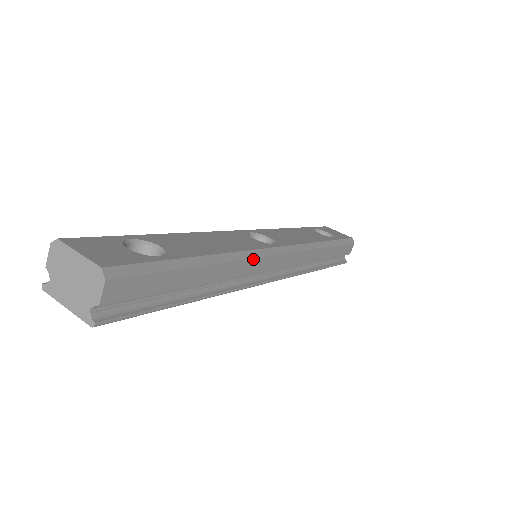
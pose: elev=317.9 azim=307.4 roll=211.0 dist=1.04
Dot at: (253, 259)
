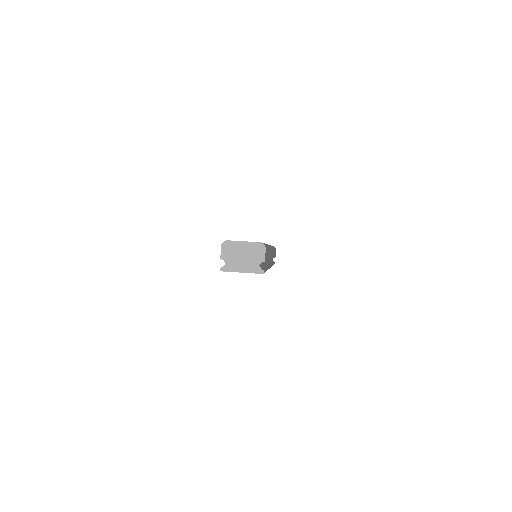
Dot at: occluded
